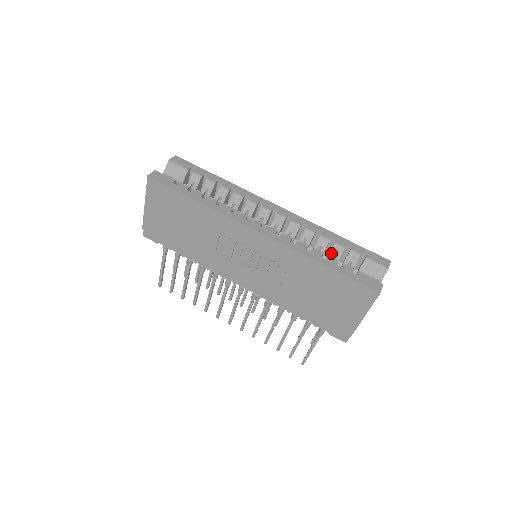
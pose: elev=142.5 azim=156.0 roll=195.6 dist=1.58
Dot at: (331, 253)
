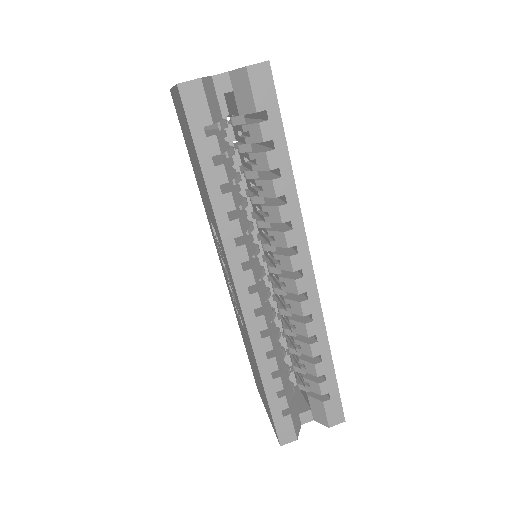
Dot at: (302, 361)
